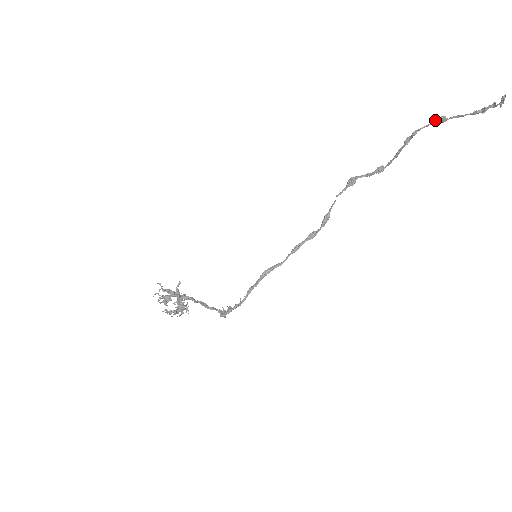
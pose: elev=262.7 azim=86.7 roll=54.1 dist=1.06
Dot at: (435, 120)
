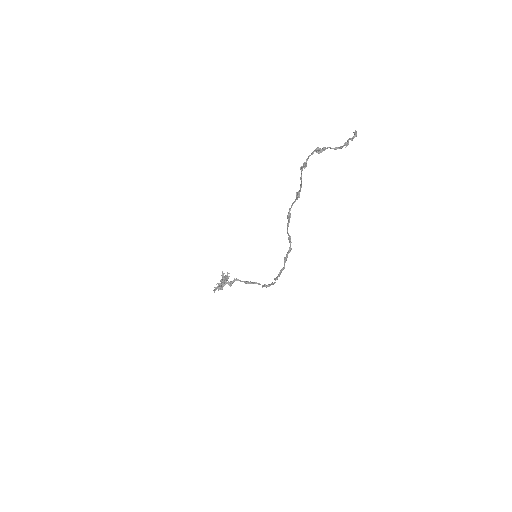
Dot at: (313, 153)
